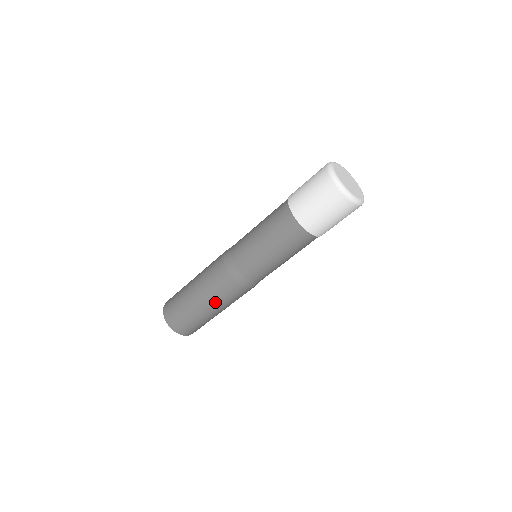
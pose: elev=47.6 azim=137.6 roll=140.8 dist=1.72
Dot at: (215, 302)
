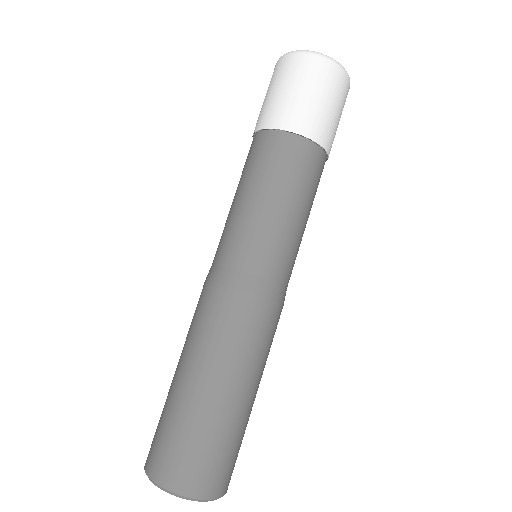
Dot at: (235, 365)
